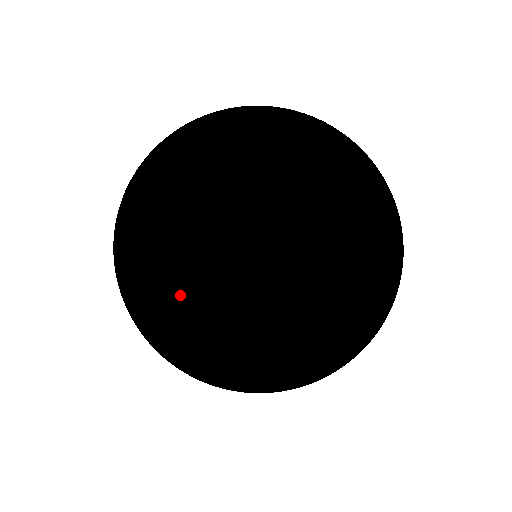
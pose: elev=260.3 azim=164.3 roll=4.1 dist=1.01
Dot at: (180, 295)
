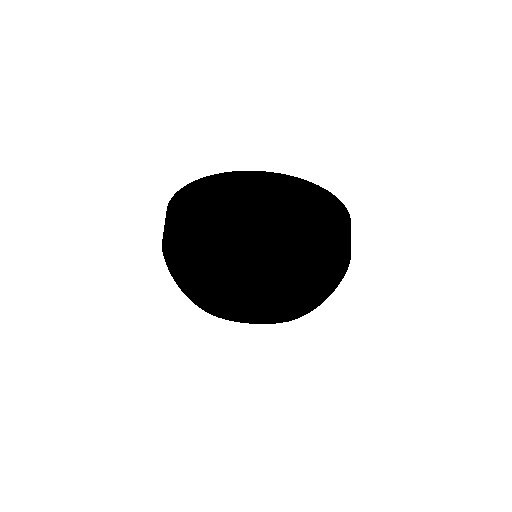
Dot at: (228, 318)
